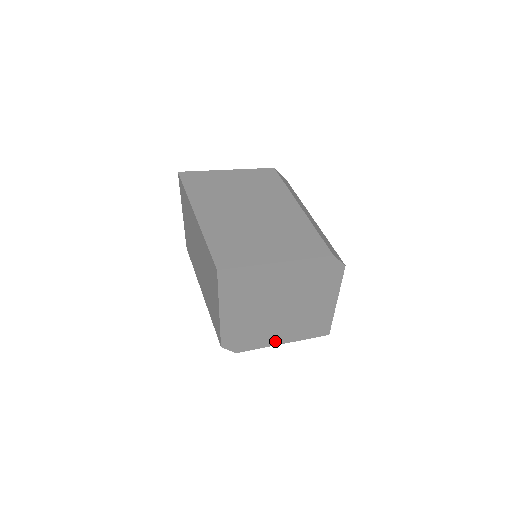
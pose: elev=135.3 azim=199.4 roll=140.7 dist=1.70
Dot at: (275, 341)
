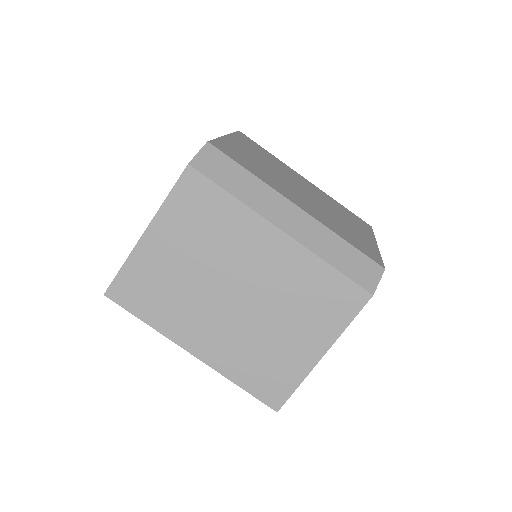
Dot at: occluded
